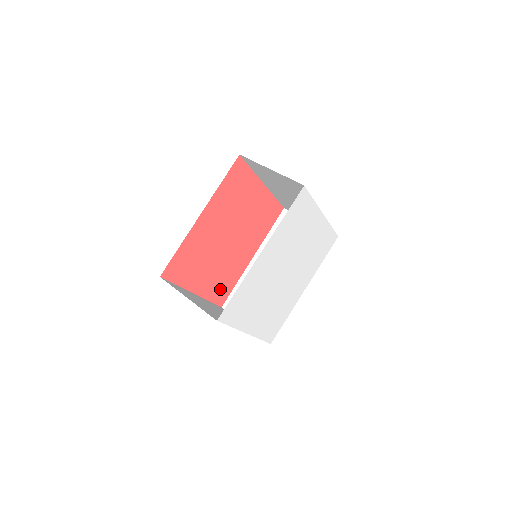
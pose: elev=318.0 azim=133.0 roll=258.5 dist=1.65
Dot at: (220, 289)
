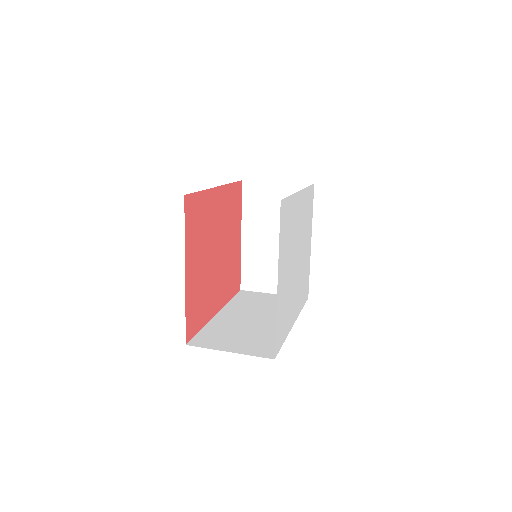
Dot at: (194, 310)
